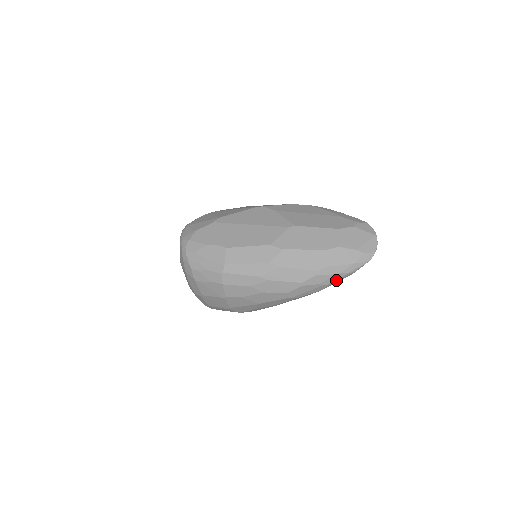
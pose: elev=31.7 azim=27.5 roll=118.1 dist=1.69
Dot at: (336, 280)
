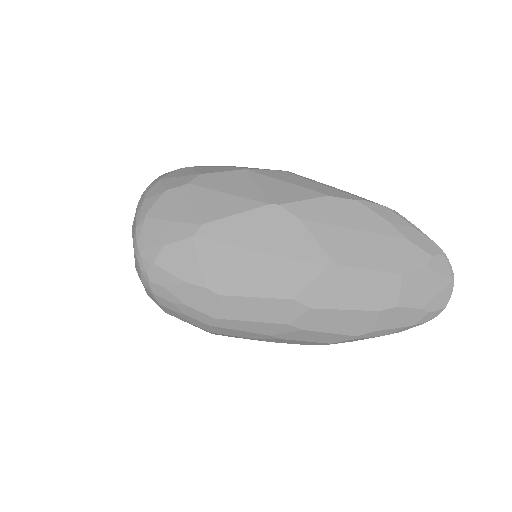
Dot at: occluded
